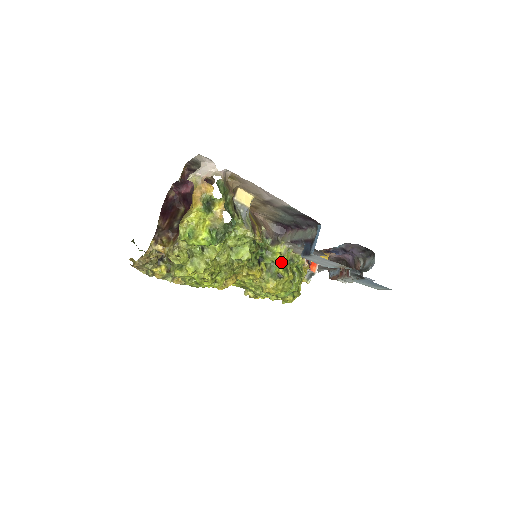
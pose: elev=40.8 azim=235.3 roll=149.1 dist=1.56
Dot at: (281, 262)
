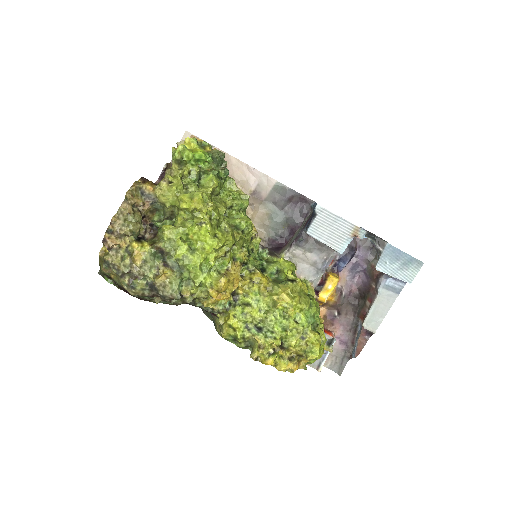
Dot at: (287, 264)
